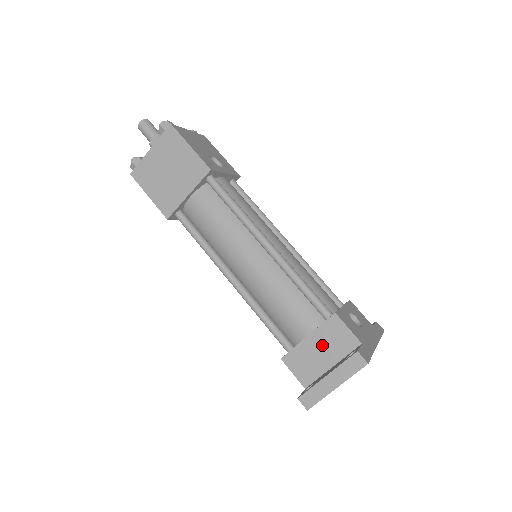
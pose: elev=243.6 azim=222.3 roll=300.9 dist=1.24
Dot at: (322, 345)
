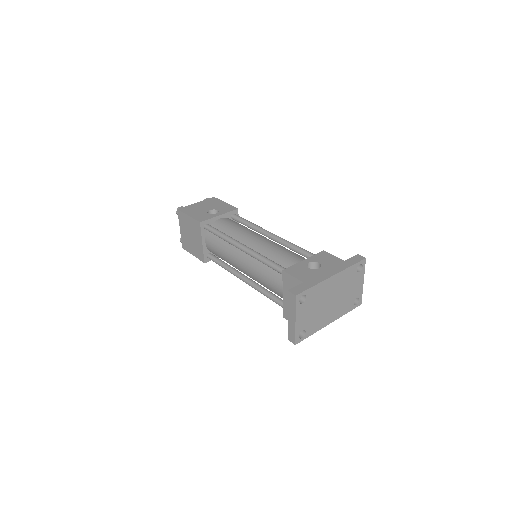
Dot at: occluded
